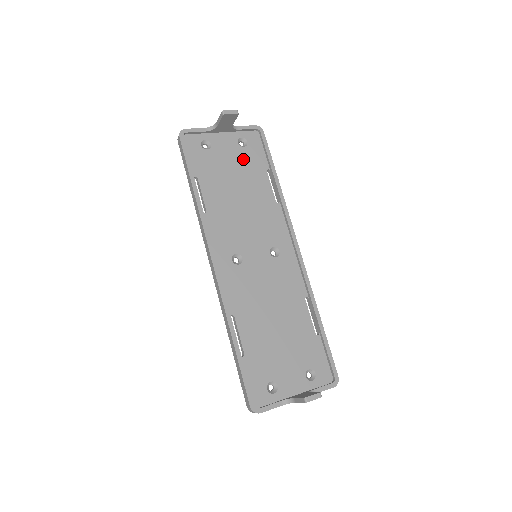
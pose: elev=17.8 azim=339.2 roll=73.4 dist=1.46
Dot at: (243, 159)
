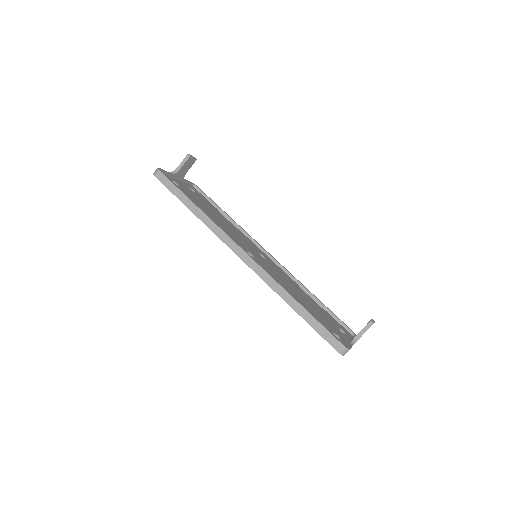
Dot at: (200, 199)
